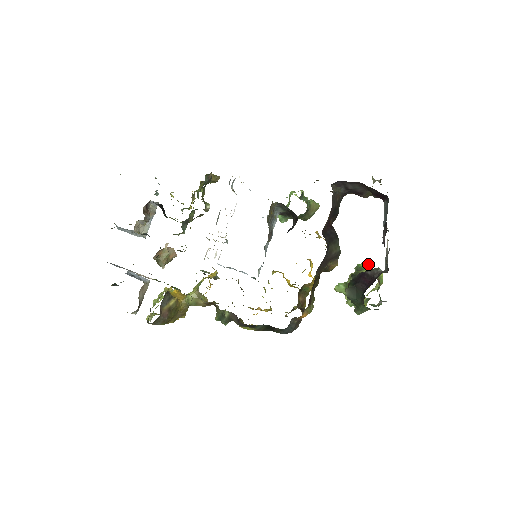
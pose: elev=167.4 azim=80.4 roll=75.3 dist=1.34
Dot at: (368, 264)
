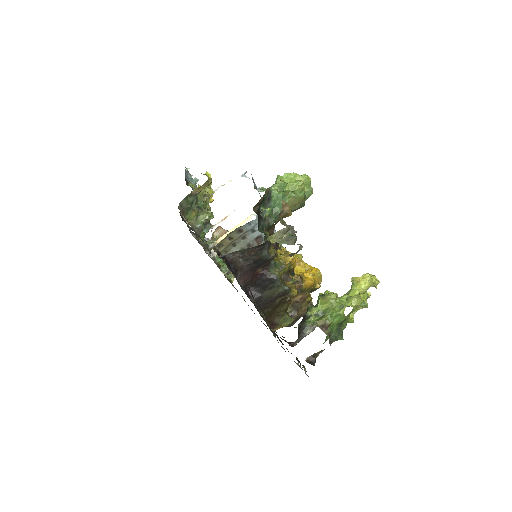
Dot at: (325, 298)
